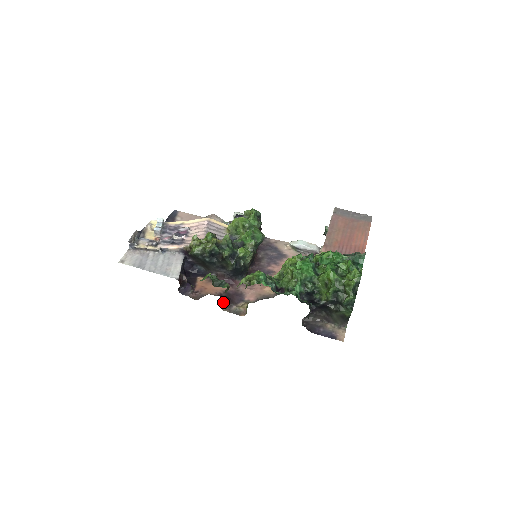
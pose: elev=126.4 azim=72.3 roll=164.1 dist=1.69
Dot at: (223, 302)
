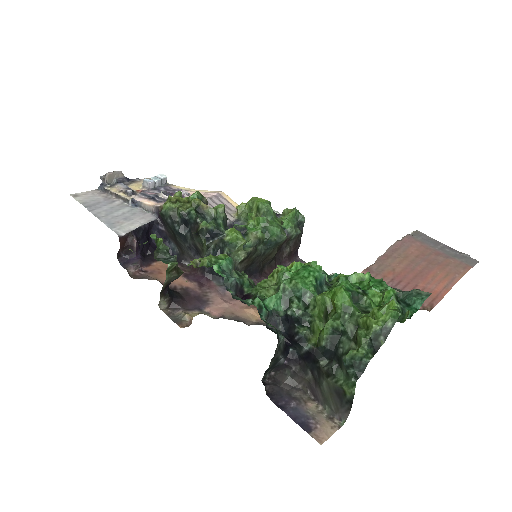
Dot at: (165, 295)
